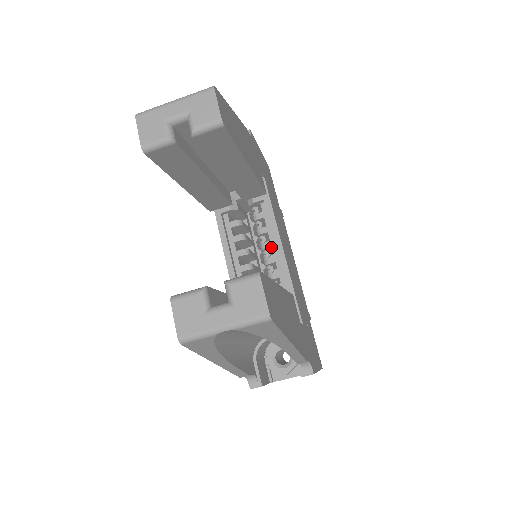
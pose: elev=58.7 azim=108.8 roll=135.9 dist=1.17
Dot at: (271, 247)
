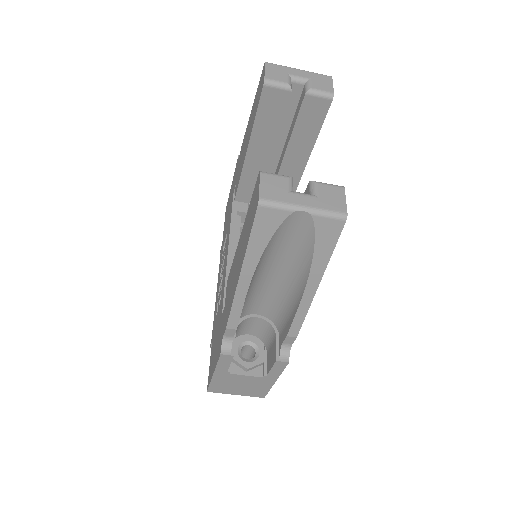
Dot at: occluded
